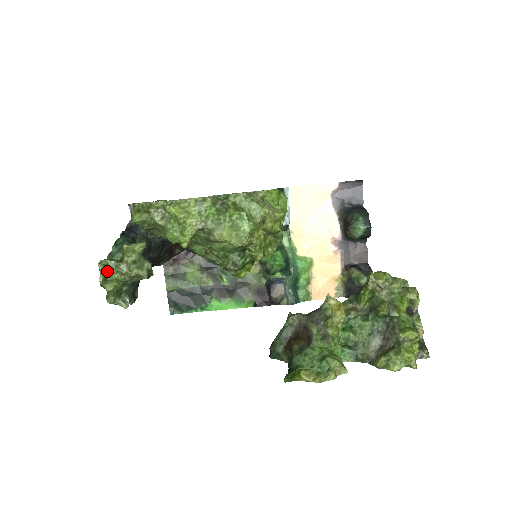
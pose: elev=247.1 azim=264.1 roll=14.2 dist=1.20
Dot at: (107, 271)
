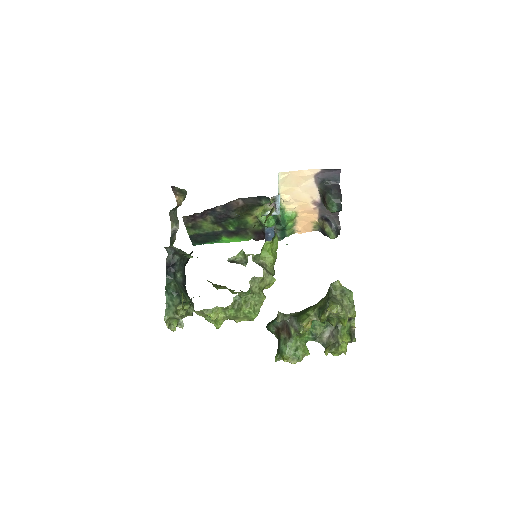
Dot at: (169, 320)
